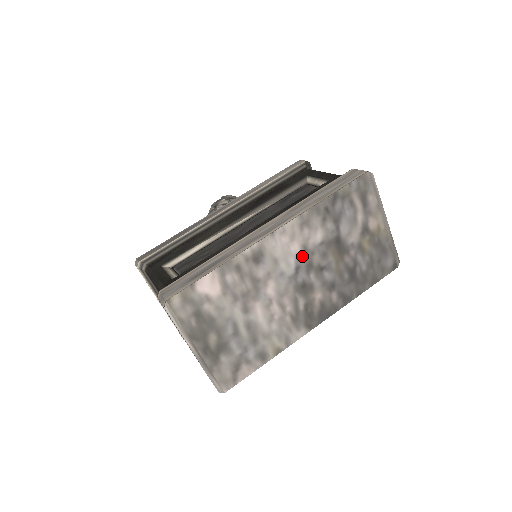
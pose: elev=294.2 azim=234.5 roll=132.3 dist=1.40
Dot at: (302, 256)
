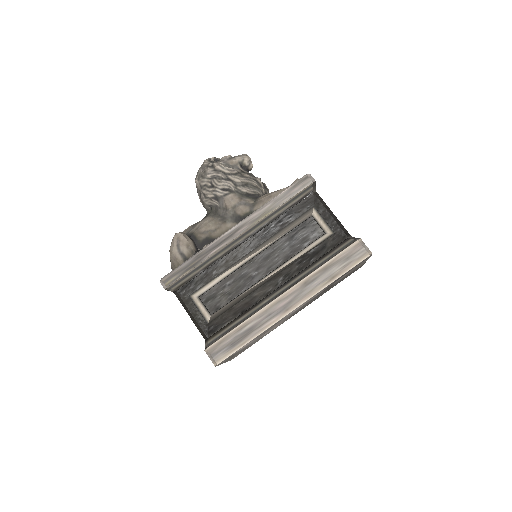
Dot at: occluded
